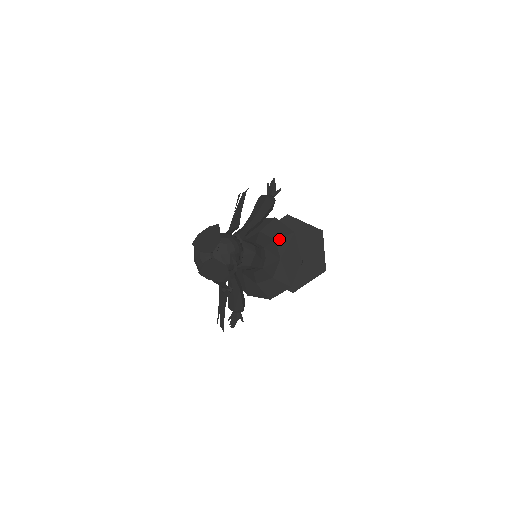
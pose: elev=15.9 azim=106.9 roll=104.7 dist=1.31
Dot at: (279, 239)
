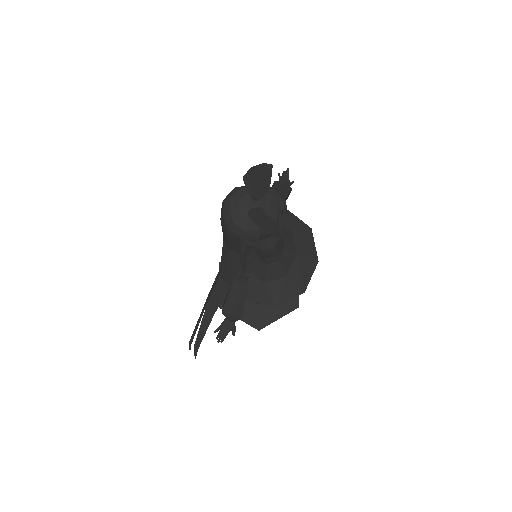
Dot at: (296, 232)
